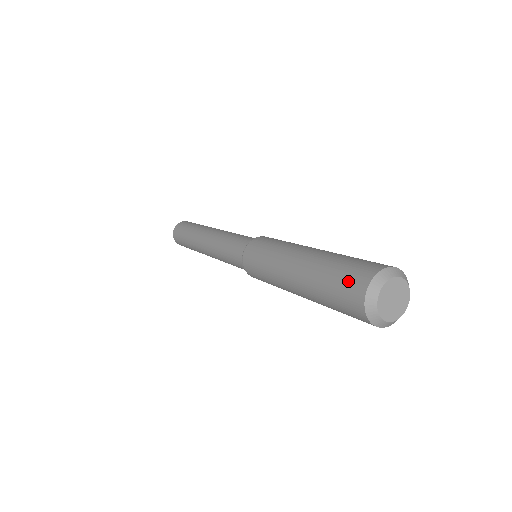
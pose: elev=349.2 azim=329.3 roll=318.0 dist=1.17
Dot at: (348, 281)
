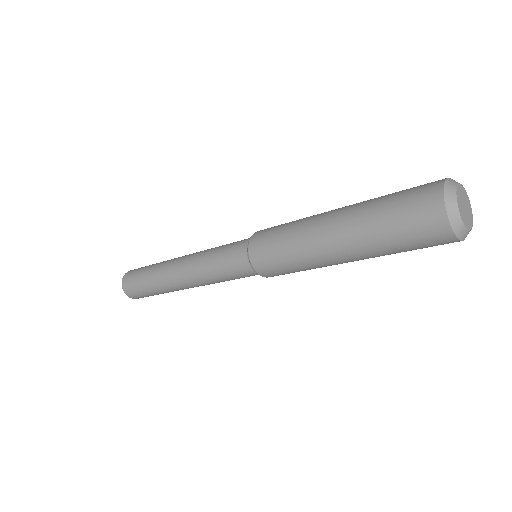
Dot at: (418, 223)
